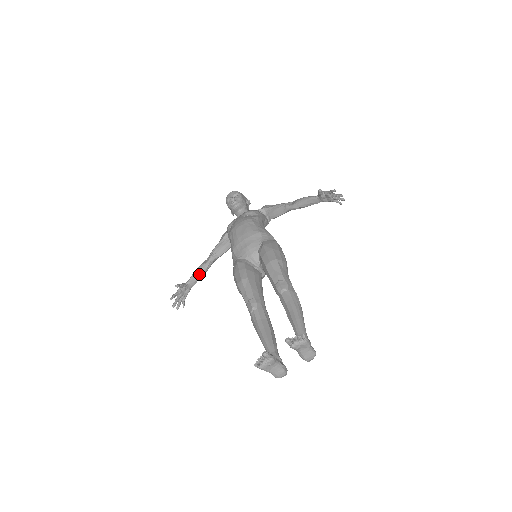
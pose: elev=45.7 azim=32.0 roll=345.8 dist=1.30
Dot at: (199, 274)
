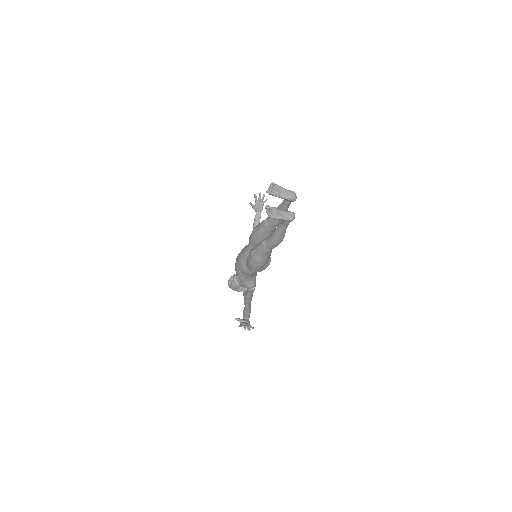
Dot at: (246, 311)
